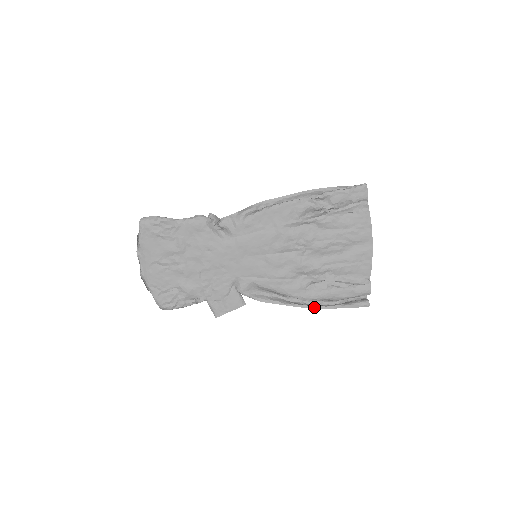
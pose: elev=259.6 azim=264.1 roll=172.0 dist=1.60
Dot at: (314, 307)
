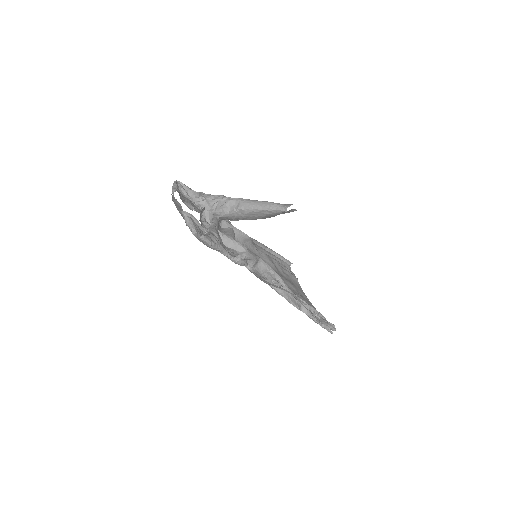
Dot at: occluded
